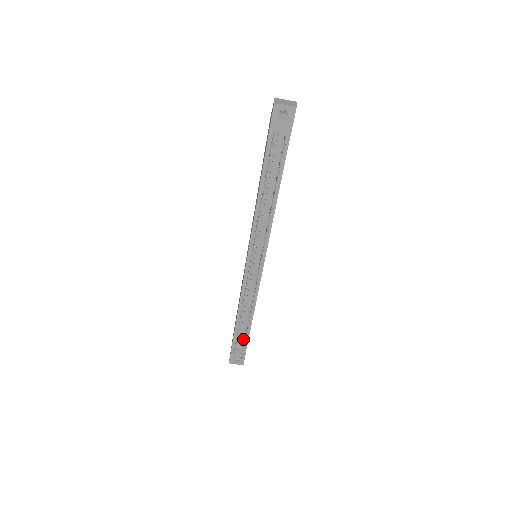
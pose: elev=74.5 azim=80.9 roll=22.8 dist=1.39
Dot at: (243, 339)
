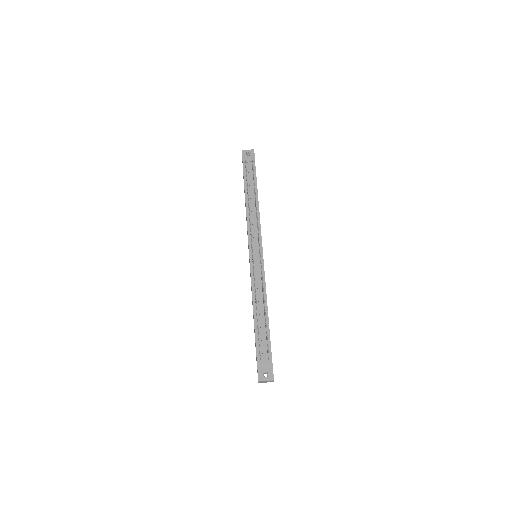
Dot at: (265, 342)
